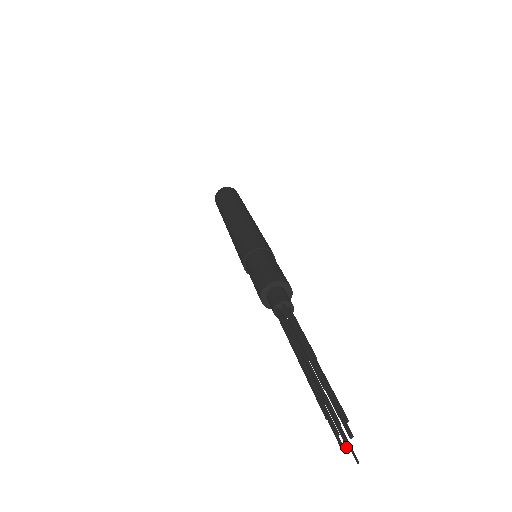
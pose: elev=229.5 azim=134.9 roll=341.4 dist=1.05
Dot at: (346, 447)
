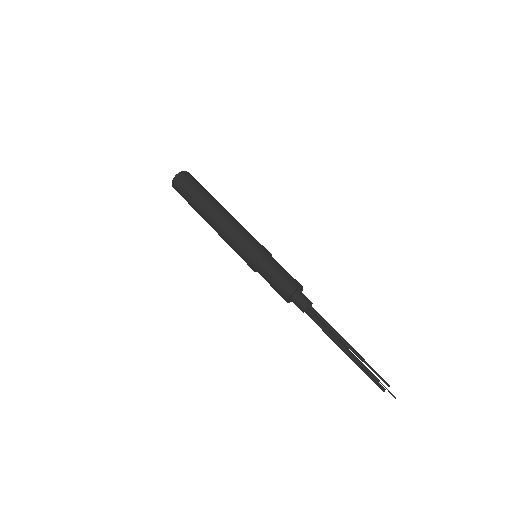
Dot at: (384, 391)
